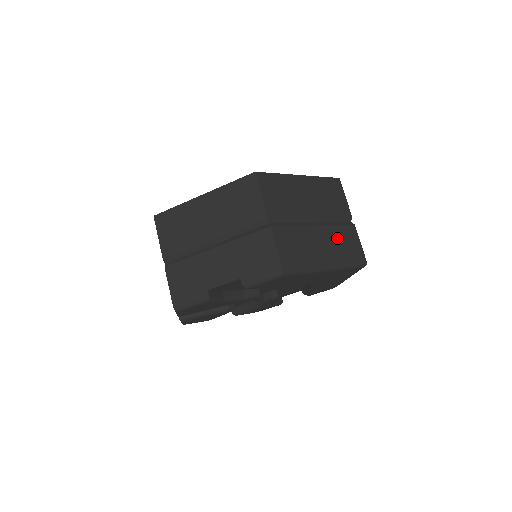
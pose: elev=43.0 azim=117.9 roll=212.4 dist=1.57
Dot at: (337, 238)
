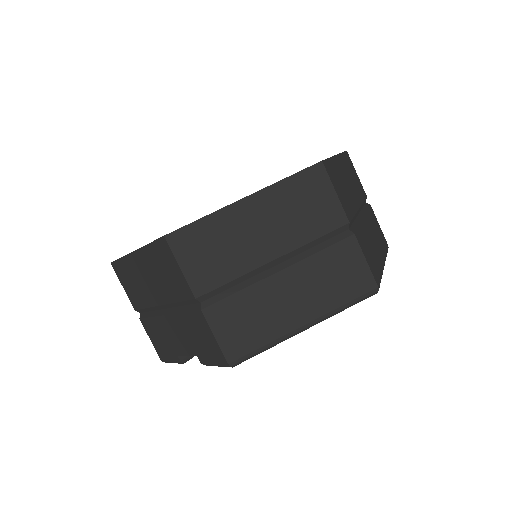
Dot at: (320, 274)
